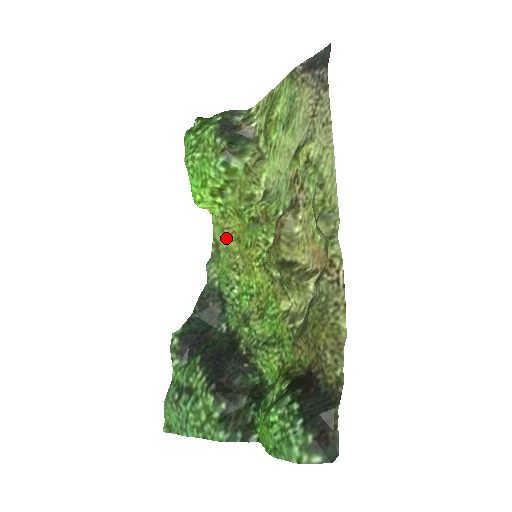
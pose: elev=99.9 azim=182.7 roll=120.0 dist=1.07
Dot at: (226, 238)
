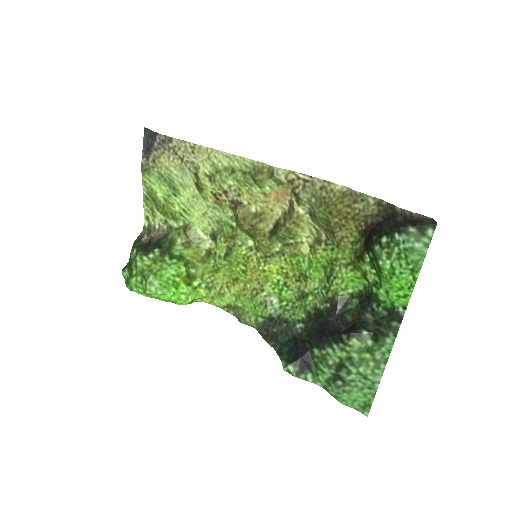
Dot at: (228, 294)
